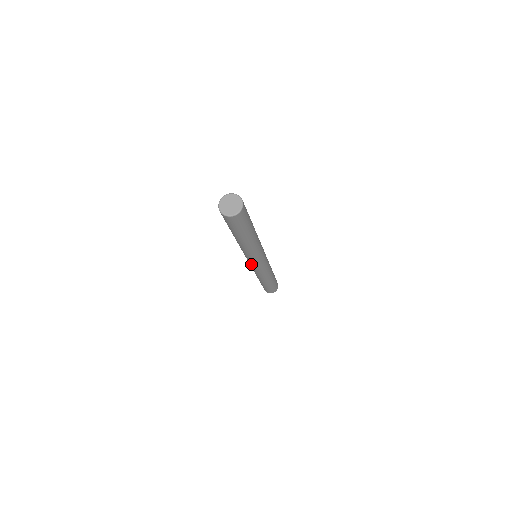
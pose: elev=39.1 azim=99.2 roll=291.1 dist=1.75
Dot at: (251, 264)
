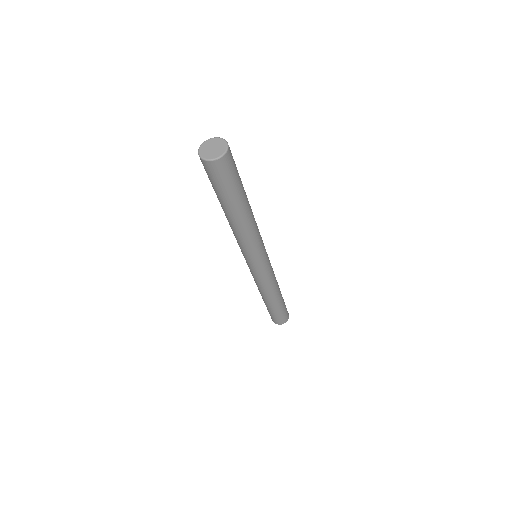
Dot at: (251, 266)
